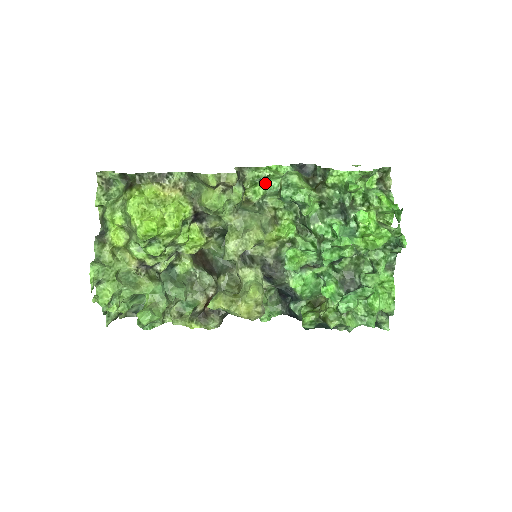
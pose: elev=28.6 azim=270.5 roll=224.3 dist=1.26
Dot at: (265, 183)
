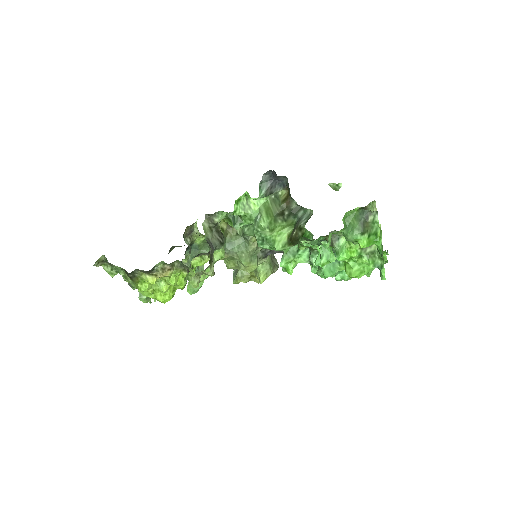
Dot at: occluded
